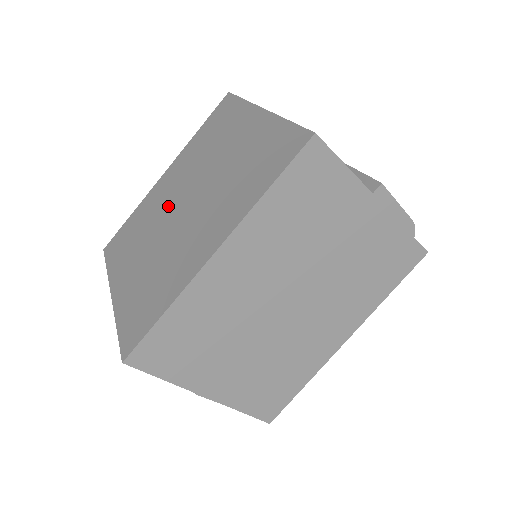
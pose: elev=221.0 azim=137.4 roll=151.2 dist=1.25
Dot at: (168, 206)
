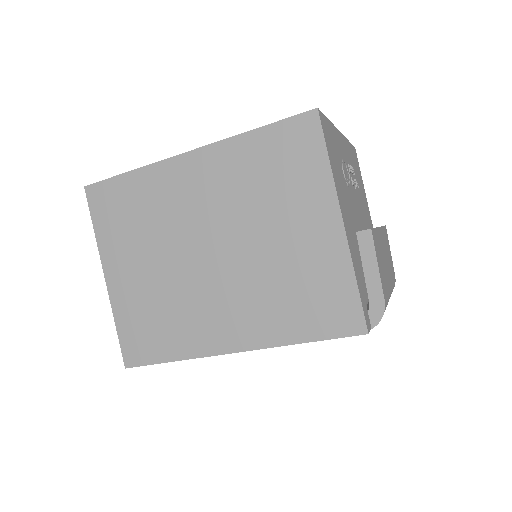
Dot at: occluded
